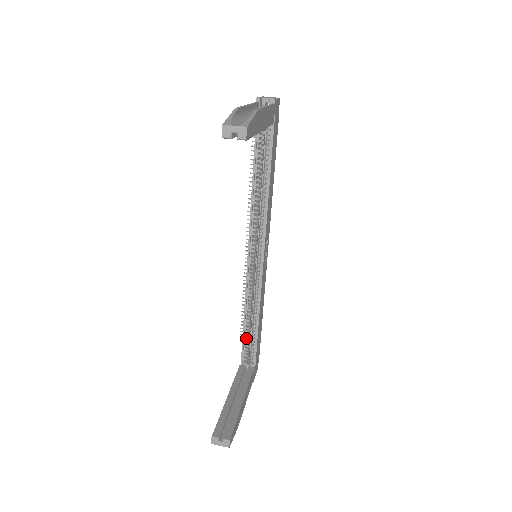
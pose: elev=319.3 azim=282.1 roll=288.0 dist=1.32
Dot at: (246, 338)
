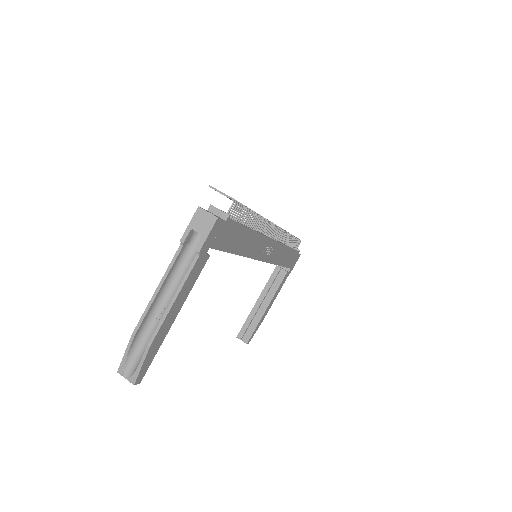
Dot at: occluded
